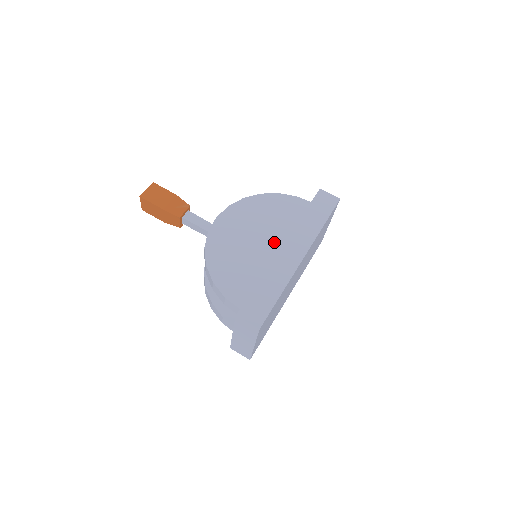
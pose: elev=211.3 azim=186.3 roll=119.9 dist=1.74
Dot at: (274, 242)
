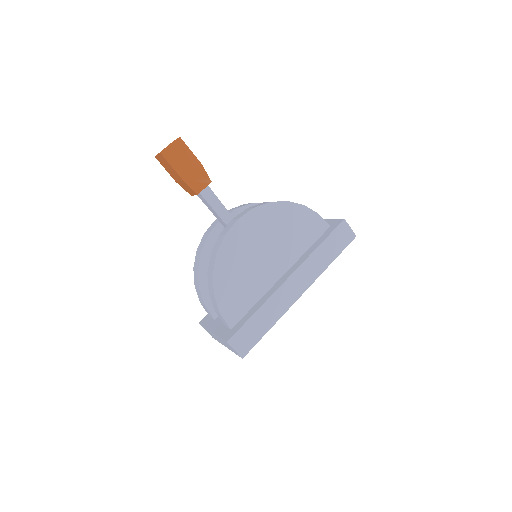
Dot at: (281, 263)
